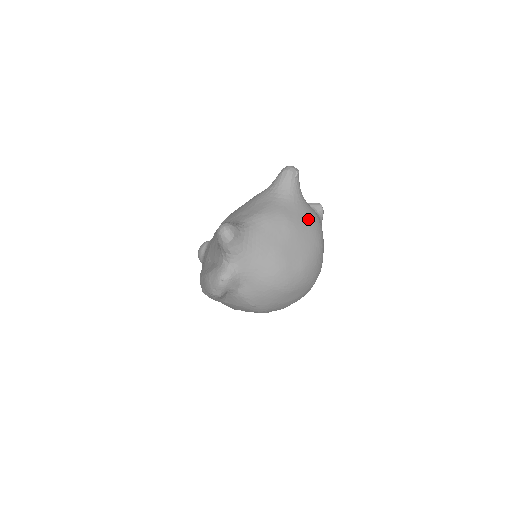
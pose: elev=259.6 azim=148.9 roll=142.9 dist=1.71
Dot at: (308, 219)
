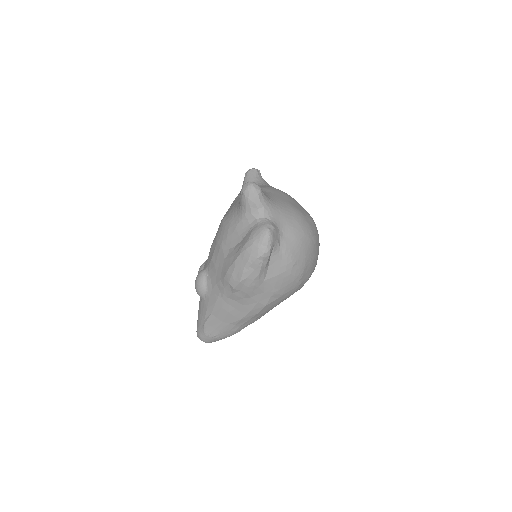
Dot at: occluded
